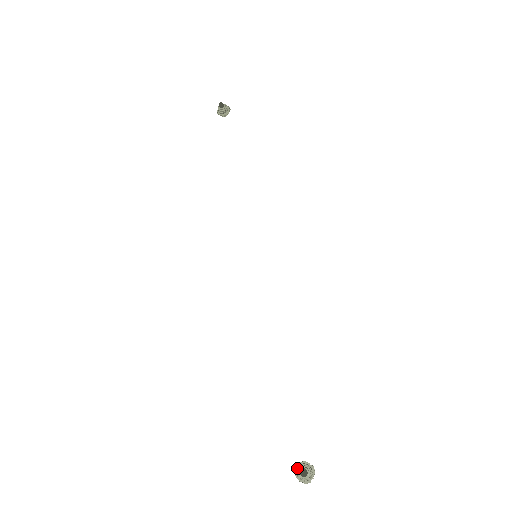
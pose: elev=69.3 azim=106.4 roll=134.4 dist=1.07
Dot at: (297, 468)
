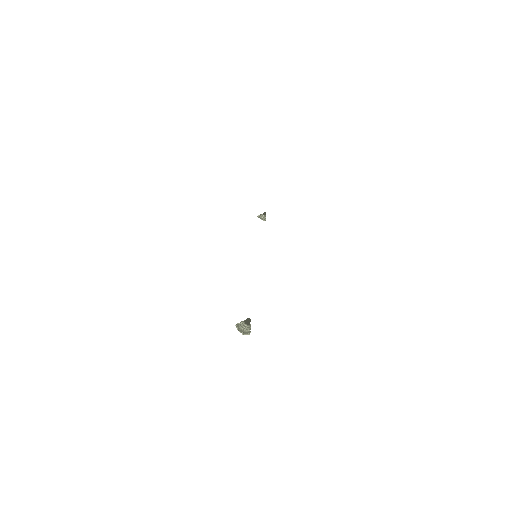
Dot at: (241, 321)
